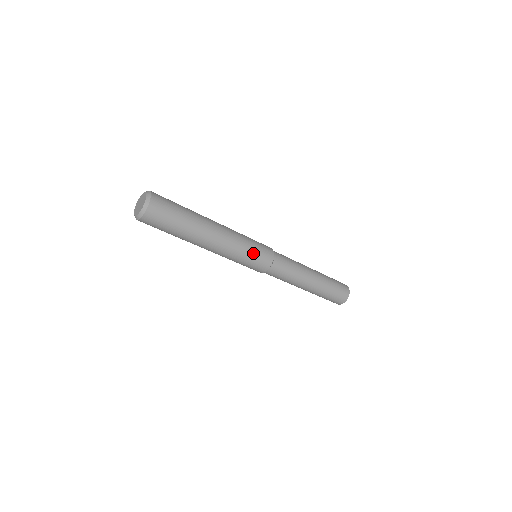
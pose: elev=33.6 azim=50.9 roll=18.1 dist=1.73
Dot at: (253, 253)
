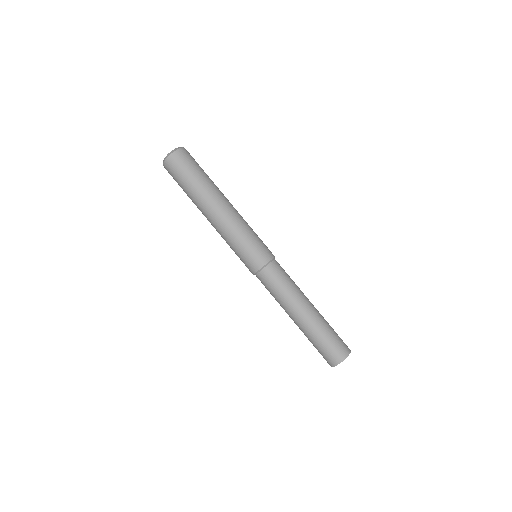
Dot at: (258, 237)
